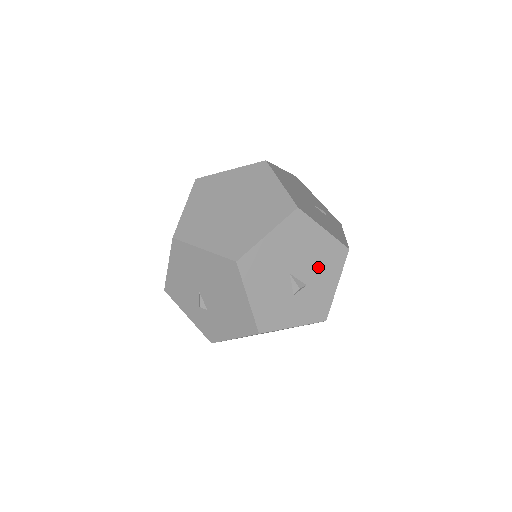
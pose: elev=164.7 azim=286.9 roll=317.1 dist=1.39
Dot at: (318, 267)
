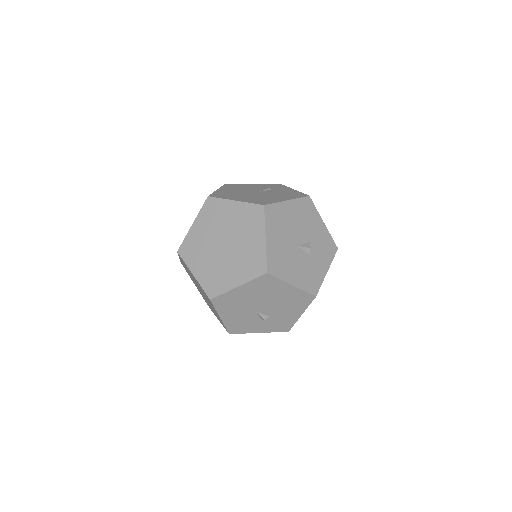
Dot at: (305, 225)
